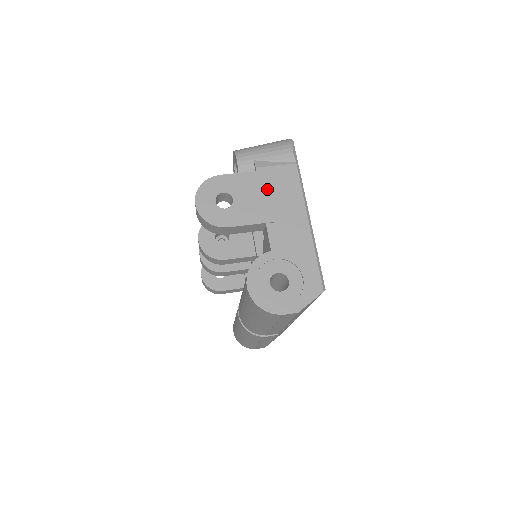
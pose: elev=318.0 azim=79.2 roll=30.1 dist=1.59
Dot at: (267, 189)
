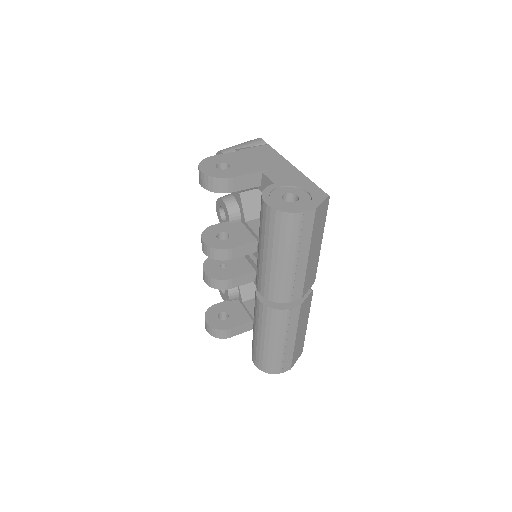
Dot at: (253, 157)
